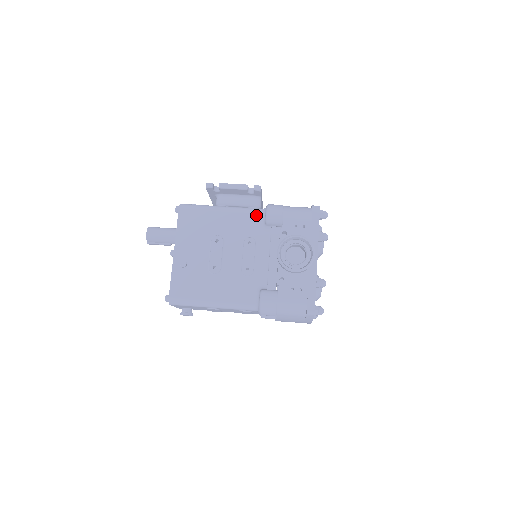
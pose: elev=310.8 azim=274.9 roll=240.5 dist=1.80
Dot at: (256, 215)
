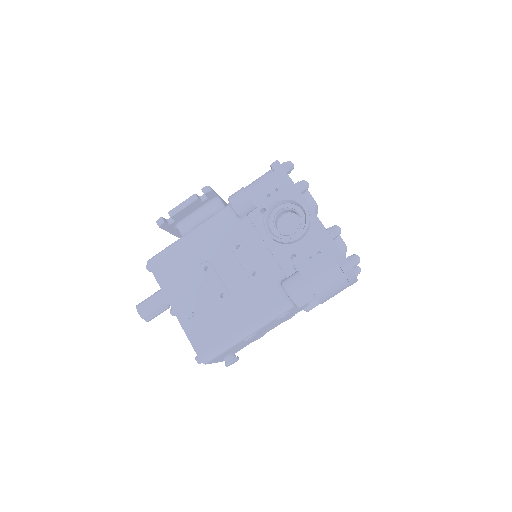
Dot at: (224, 216)
